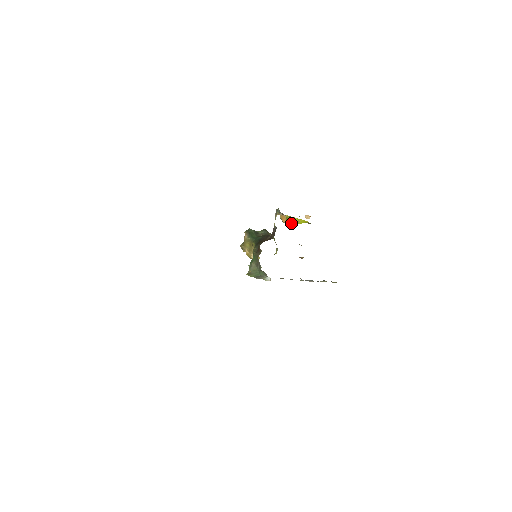
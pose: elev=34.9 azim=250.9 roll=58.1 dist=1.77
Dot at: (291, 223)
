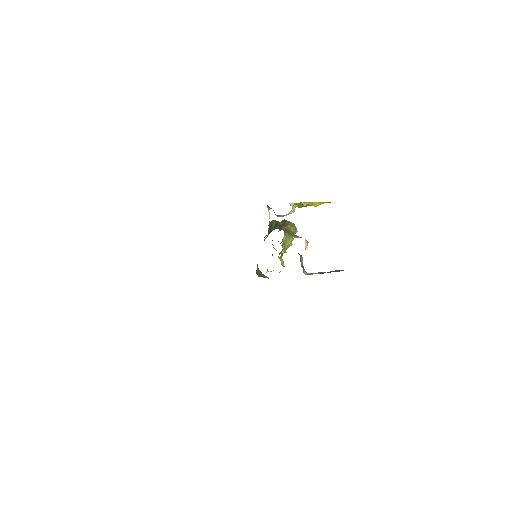
Dot at: (284, 215)
